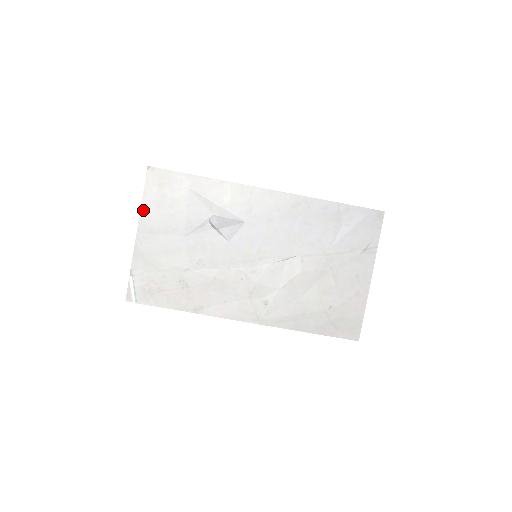
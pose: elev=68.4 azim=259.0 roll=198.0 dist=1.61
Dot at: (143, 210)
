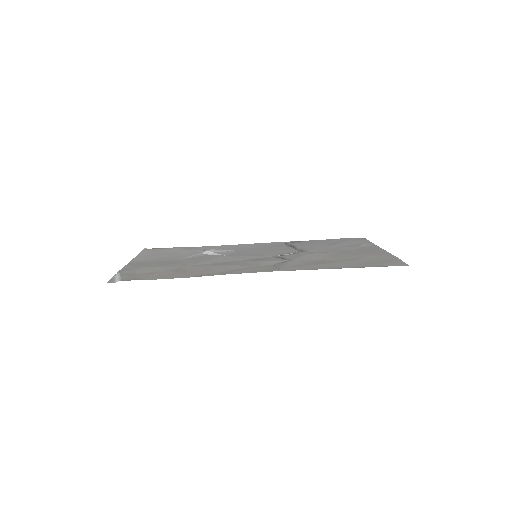
Dot at: (137, 258)
